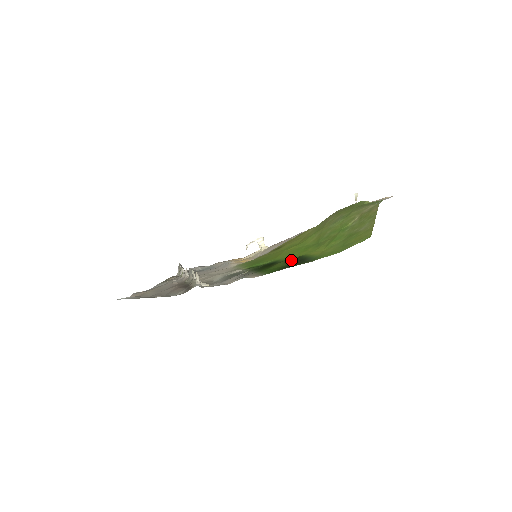
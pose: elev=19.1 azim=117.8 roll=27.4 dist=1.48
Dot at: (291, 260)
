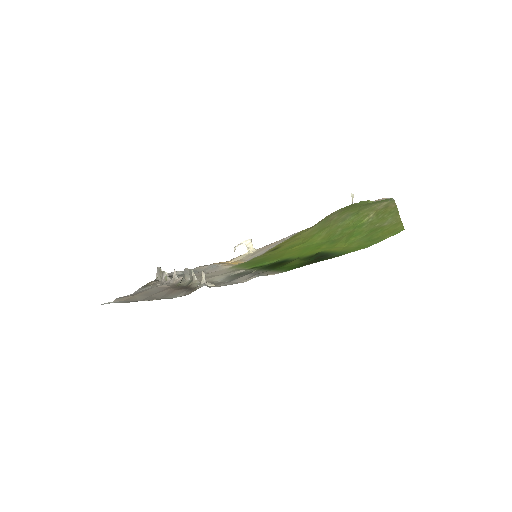
Dot at: (307, 257)
